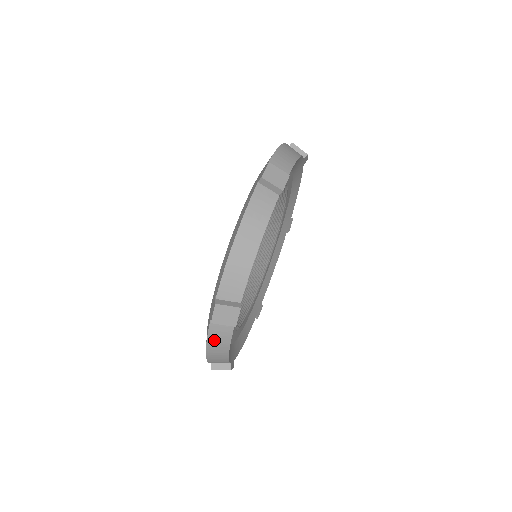
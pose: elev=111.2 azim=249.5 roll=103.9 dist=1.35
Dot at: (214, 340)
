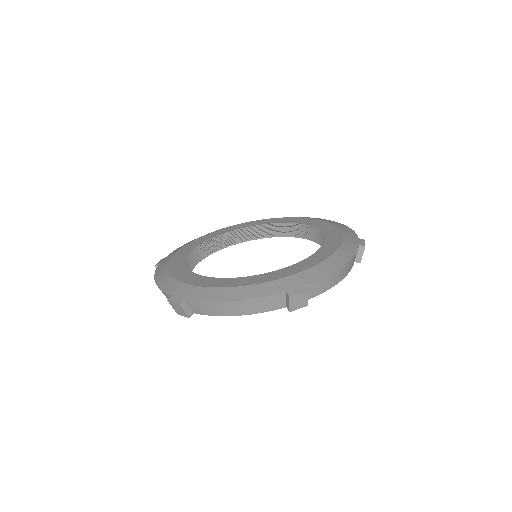
Dot at: occluded
